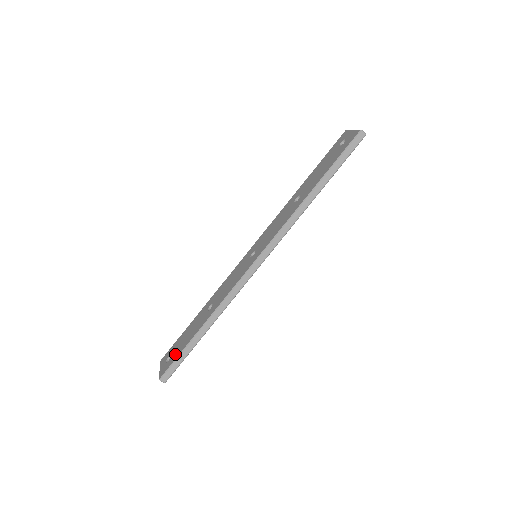
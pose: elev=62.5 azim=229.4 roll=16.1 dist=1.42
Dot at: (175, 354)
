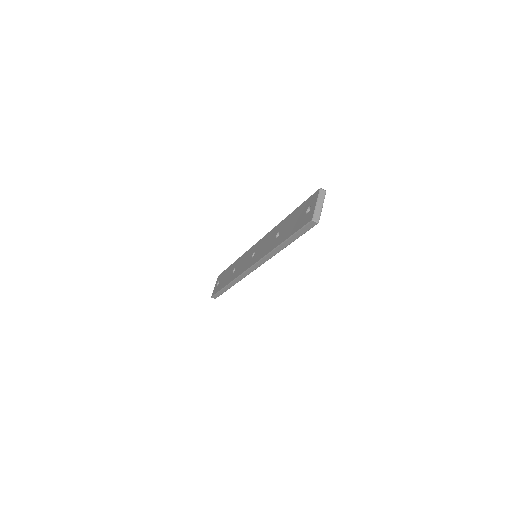
Dot at: (218, 287)
